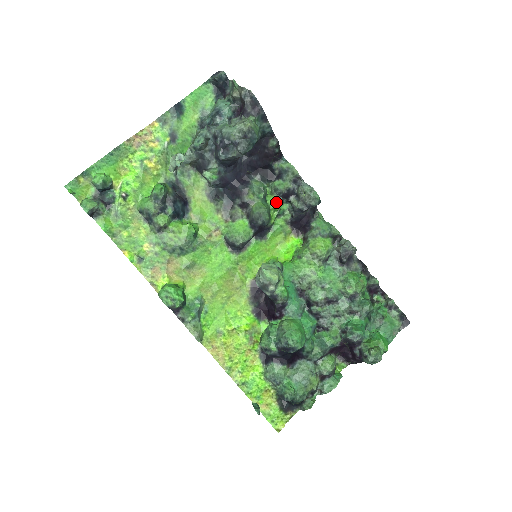
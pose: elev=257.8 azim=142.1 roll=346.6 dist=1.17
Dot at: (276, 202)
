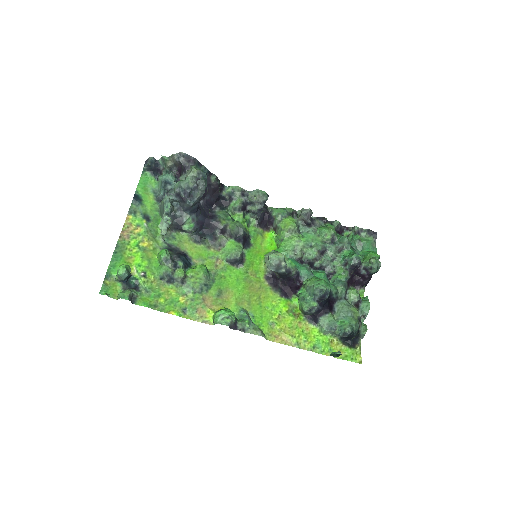
Dot at: (241, 216)
